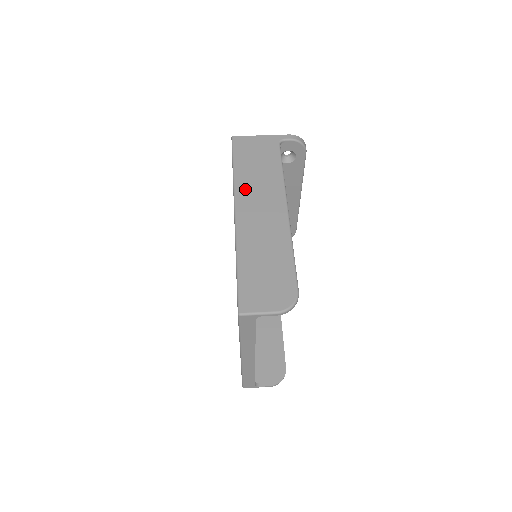
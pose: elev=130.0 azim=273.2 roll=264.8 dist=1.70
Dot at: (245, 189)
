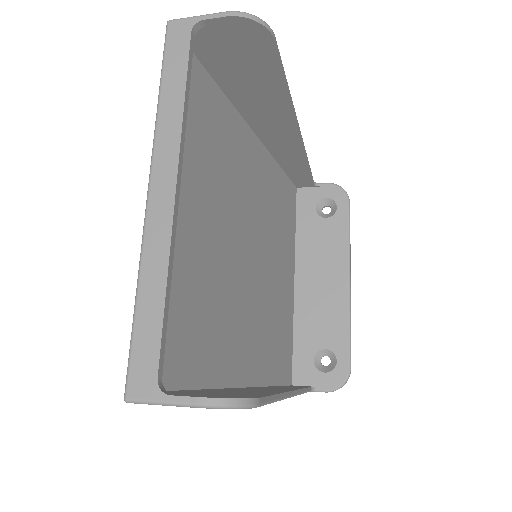
Dot at: occluded
